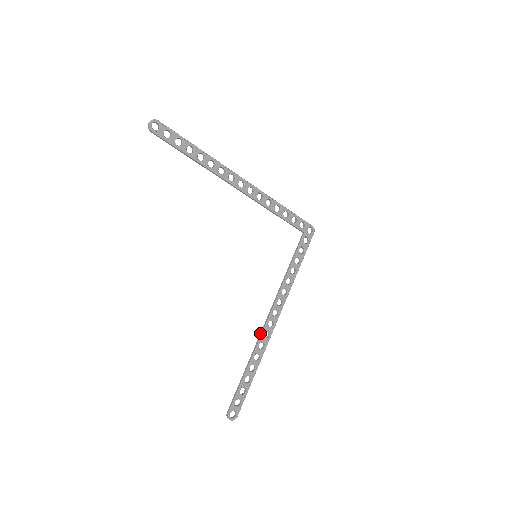
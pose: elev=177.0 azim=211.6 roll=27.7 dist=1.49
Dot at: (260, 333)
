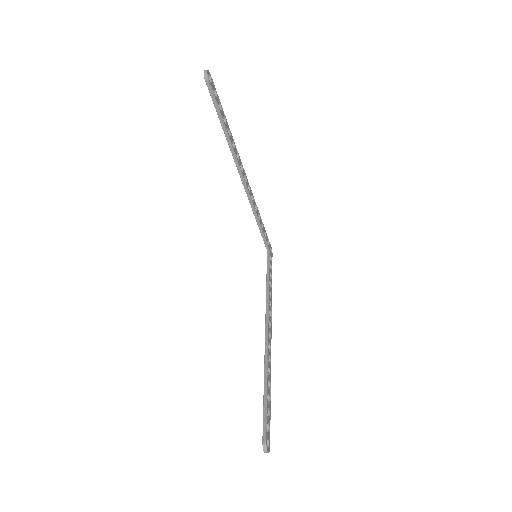
Dot at: (265, 344)
